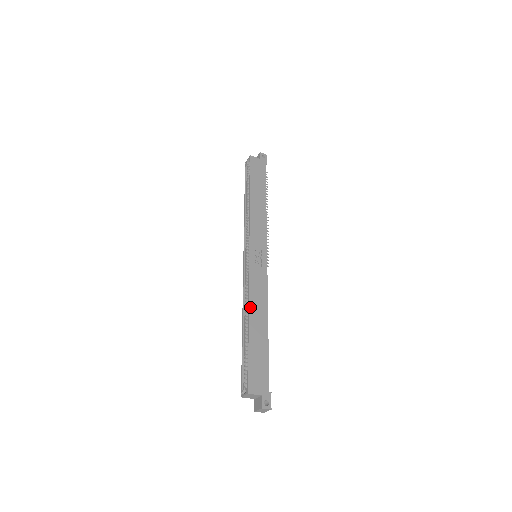
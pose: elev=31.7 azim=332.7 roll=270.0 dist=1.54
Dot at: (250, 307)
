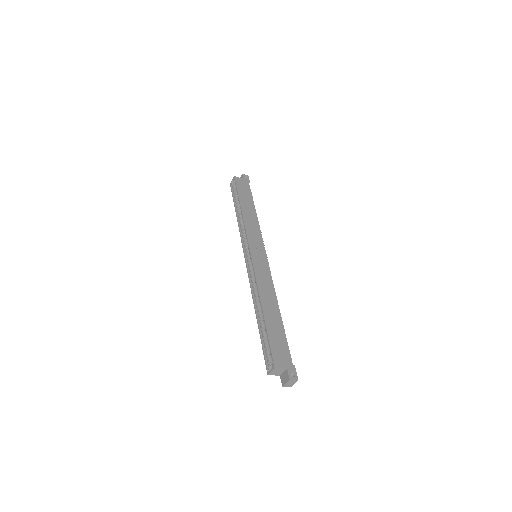
Dot at: (260, 296)
